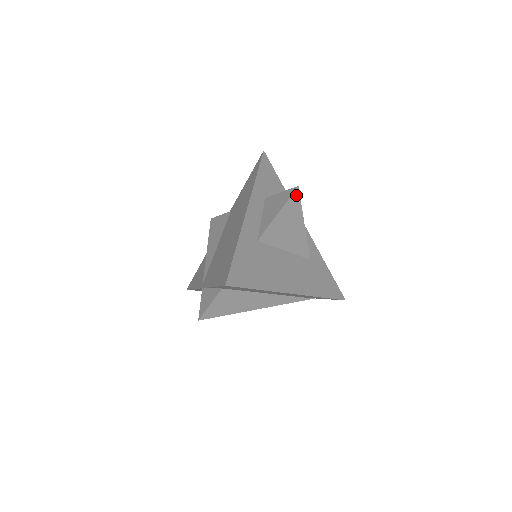
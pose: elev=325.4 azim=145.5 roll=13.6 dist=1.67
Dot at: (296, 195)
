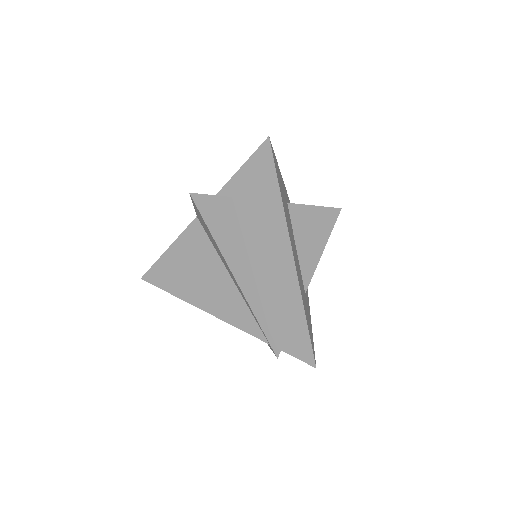
Dot at: (335, 213)
